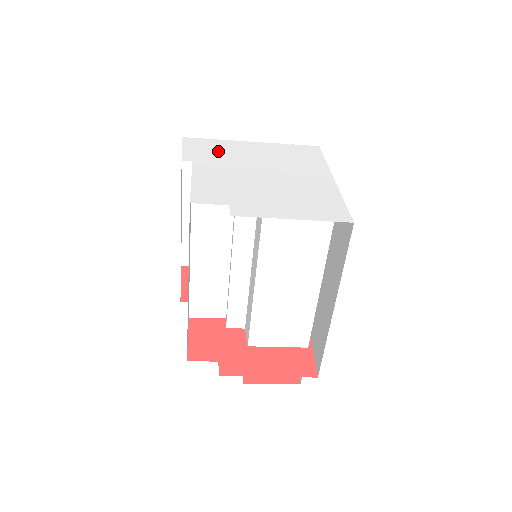
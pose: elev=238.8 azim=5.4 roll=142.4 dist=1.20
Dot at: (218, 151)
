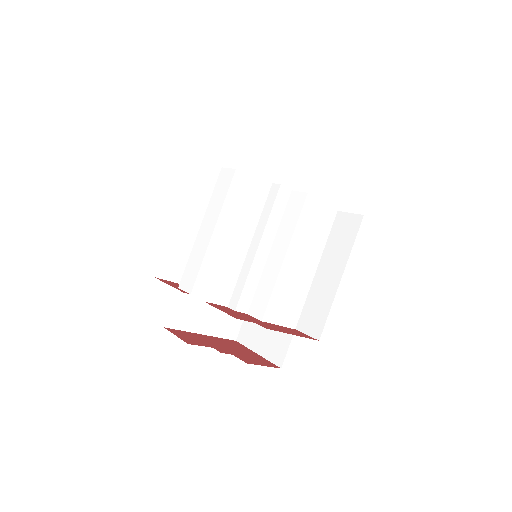
Dot at: (234, 174)
